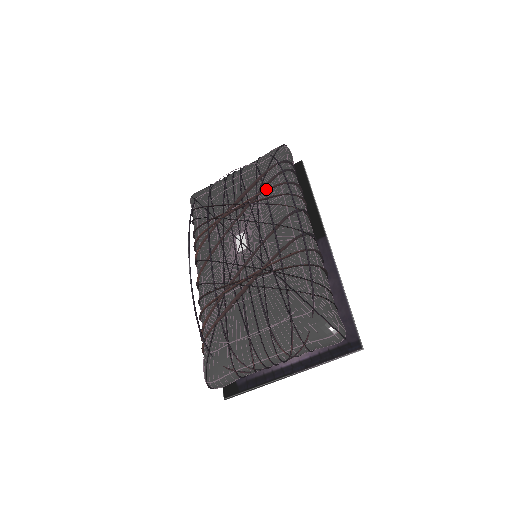
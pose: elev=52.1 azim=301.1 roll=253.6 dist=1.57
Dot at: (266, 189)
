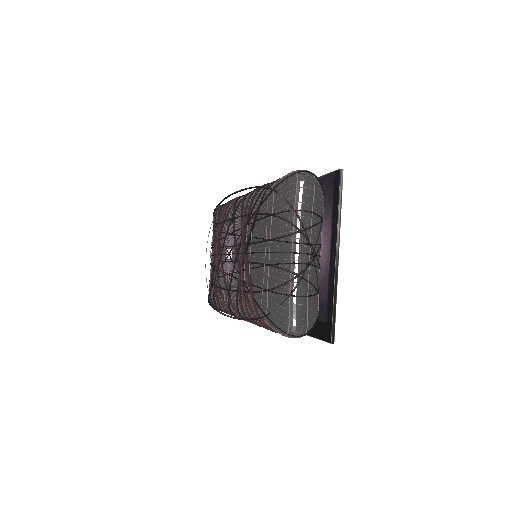
Dot at: (219, 222)
